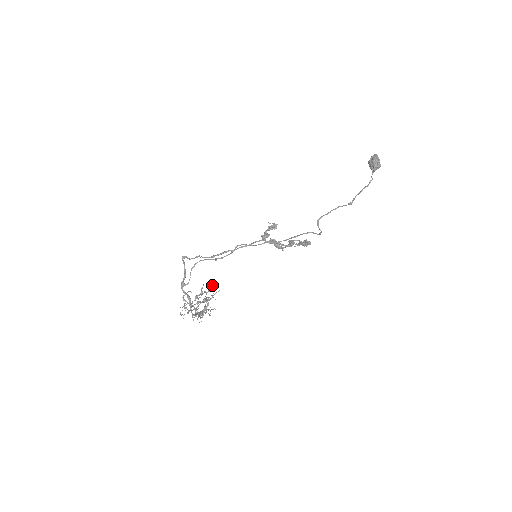
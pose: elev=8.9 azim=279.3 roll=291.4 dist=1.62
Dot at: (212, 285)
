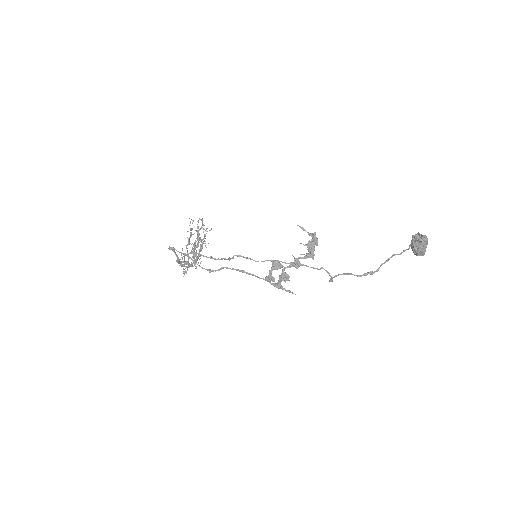
Dot at: occluded
